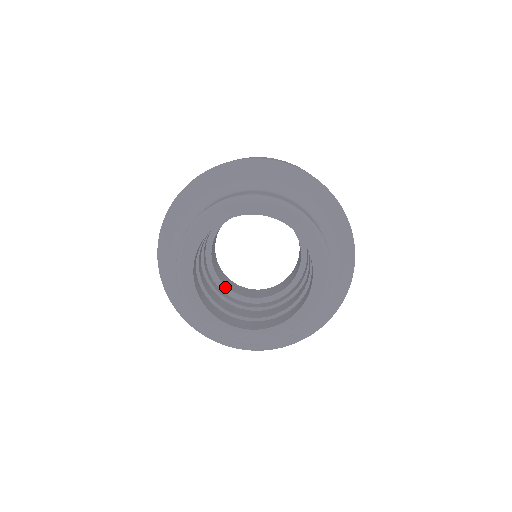
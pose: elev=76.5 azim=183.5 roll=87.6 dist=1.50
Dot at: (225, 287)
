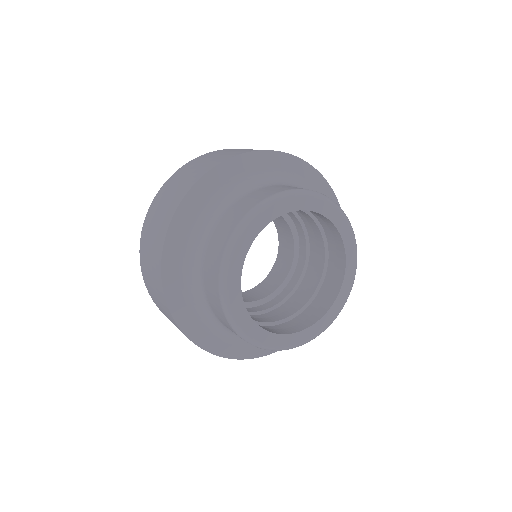
Dot at: (256, 302)
